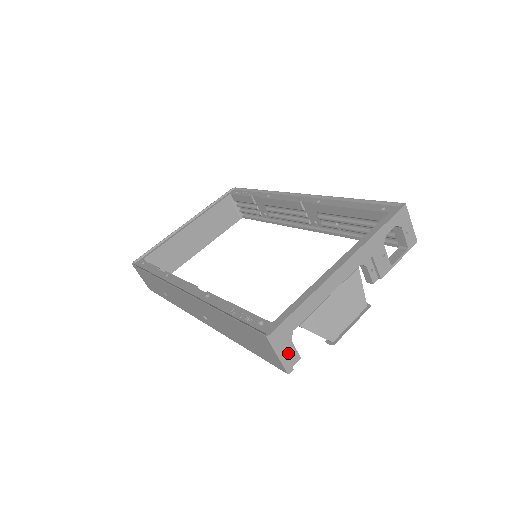
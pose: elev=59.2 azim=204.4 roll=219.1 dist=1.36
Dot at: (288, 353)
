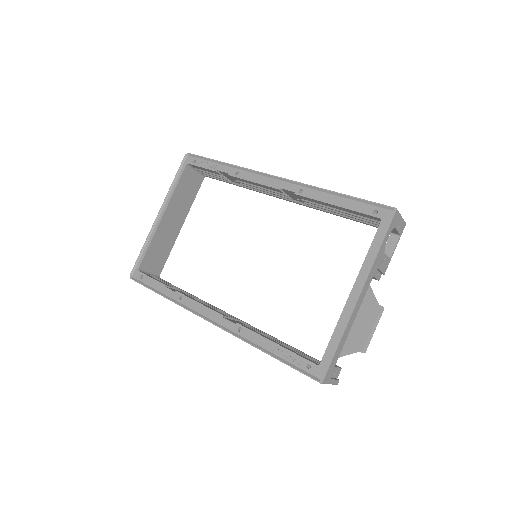
Dot at: (333, 373)
